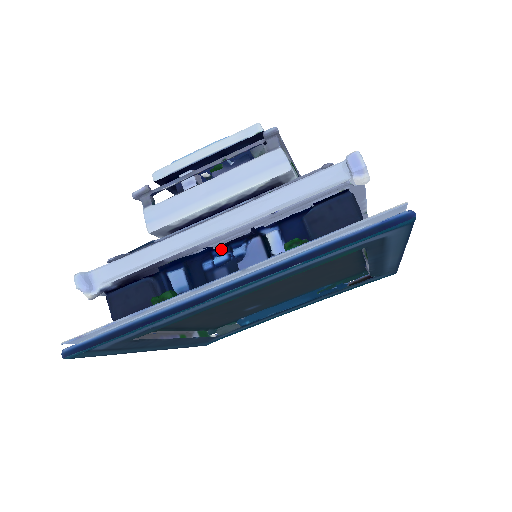
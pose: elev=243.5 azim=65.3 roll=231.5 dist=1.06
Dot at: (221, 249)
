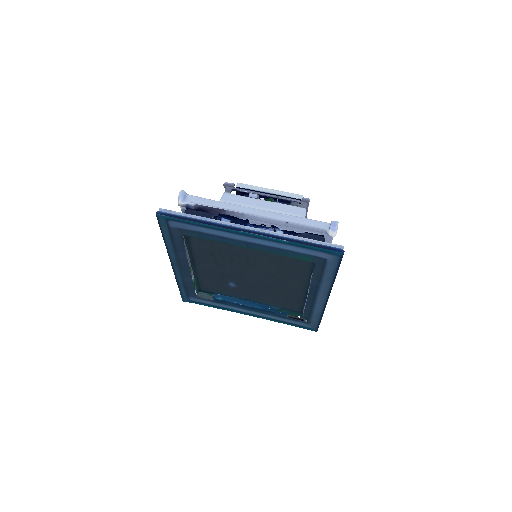
Dot at: (252, 225)
